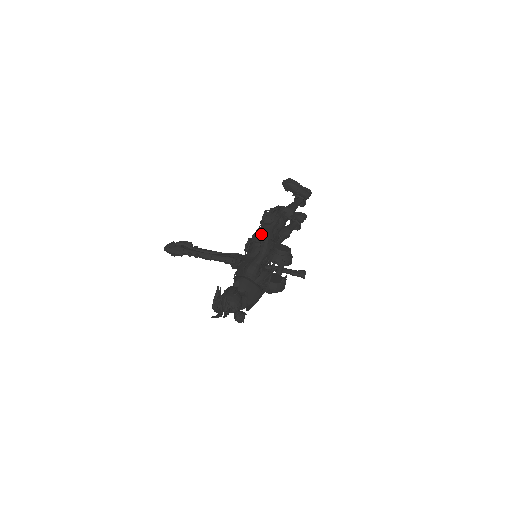
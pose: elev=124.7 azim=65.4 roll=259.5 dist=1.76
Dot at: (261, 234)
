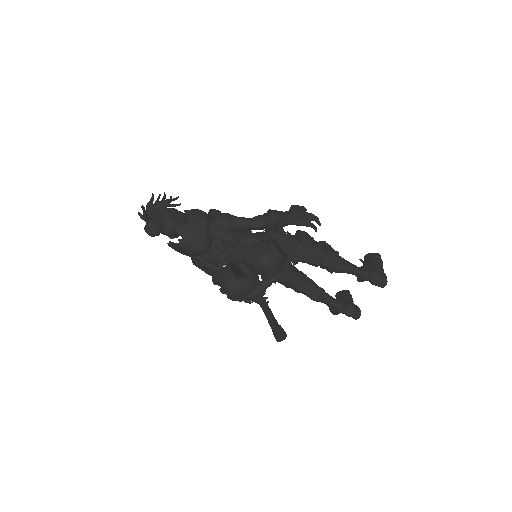
Dot at: occluded
